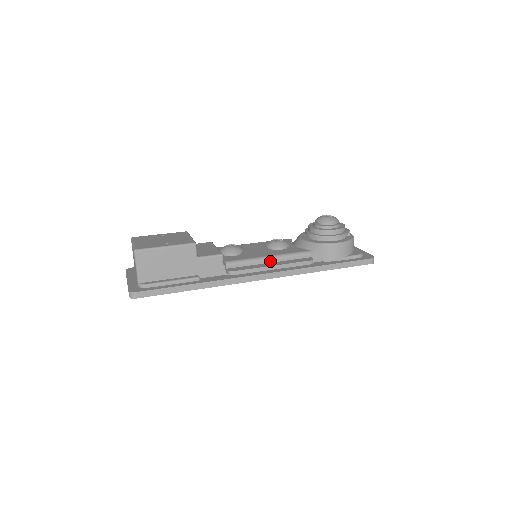
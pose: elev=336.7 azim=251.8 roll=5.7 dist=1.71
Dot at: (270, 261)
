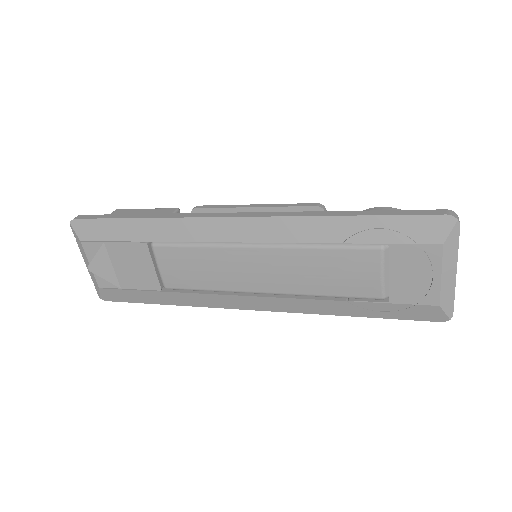
Dot at: occluded
